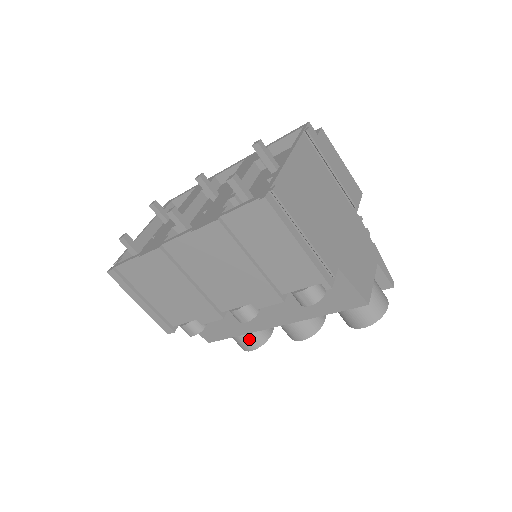
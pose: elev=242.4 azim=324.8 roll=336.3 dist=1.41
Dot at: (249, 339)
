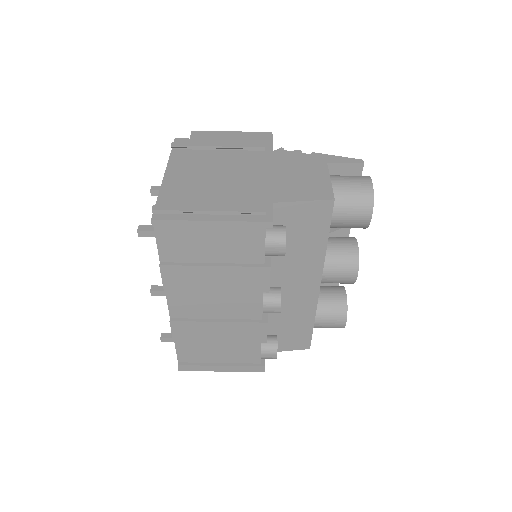
Dot at: (332, 316)
